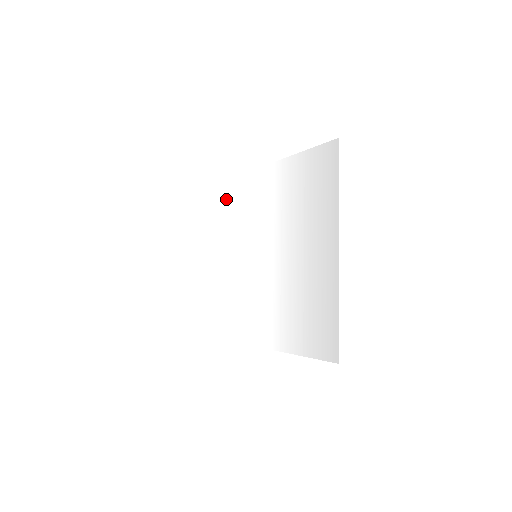
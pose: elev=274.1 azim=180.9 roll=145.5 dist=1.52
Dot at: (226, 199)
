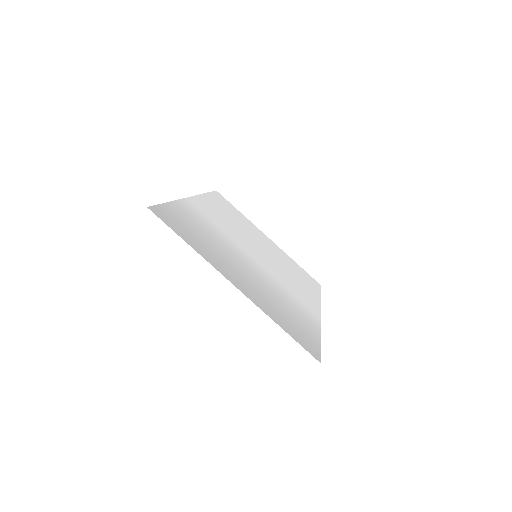
Dot at: (220, 206)
